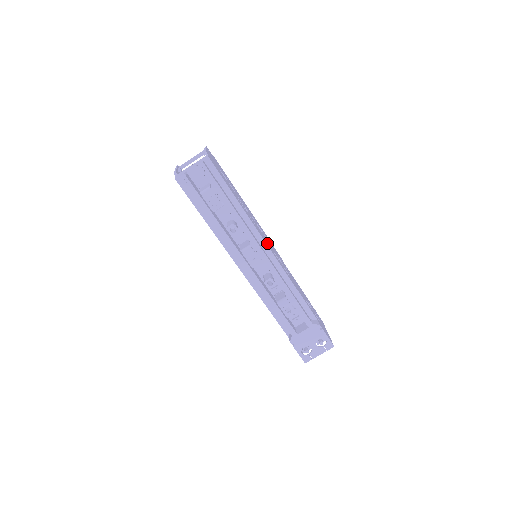
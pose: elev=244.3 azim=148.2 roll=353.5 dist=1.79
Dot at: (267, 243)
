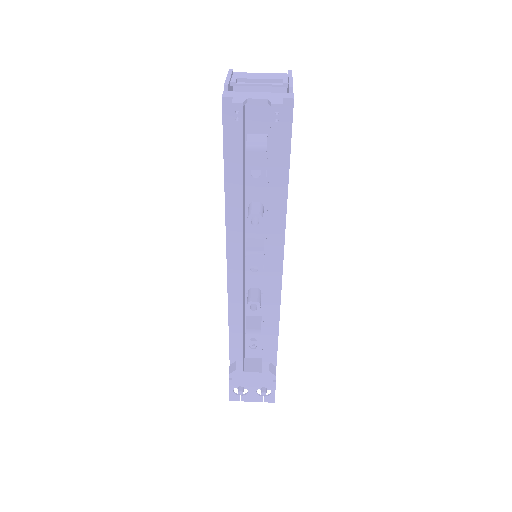
Dot at: occluded
